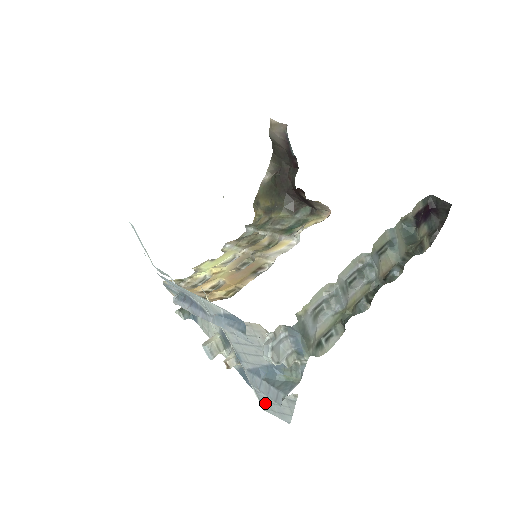
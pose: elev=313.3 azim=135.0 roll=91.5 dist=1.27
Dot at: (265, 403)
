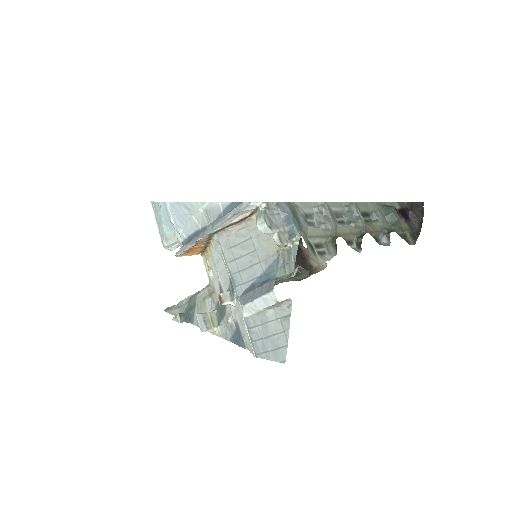
Dot at: (258, 344)
